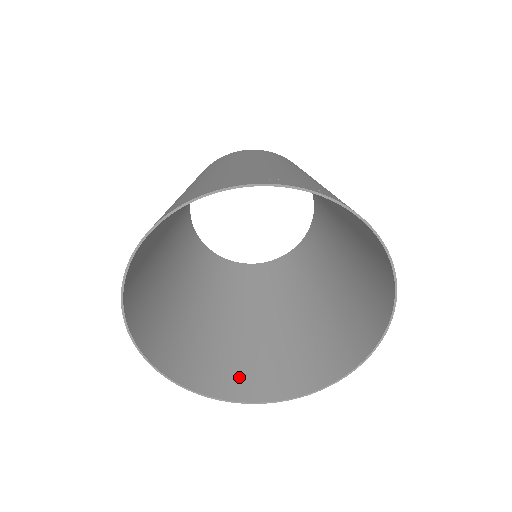
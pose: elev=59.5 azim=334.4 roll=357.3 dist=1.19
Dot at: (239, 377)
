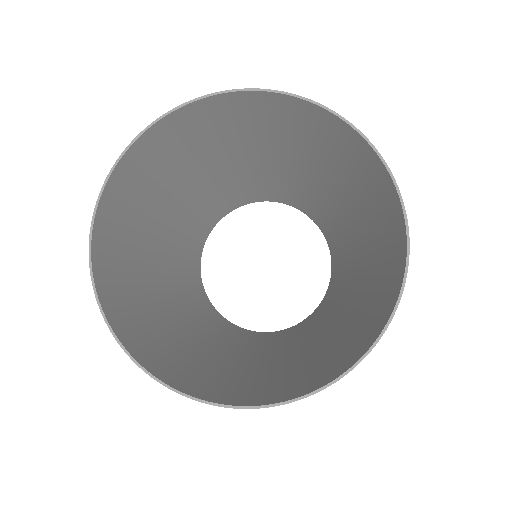
Dot at: (120, 294)
